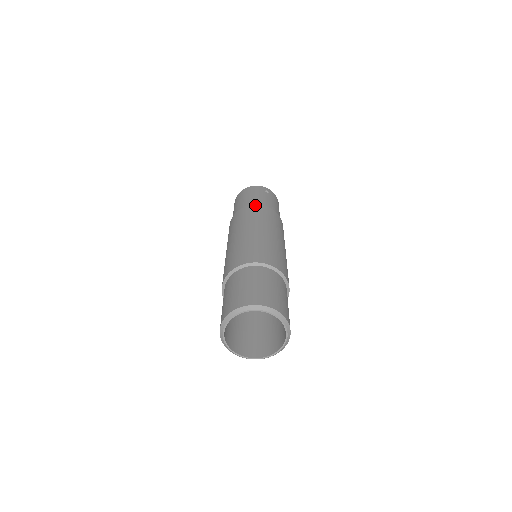
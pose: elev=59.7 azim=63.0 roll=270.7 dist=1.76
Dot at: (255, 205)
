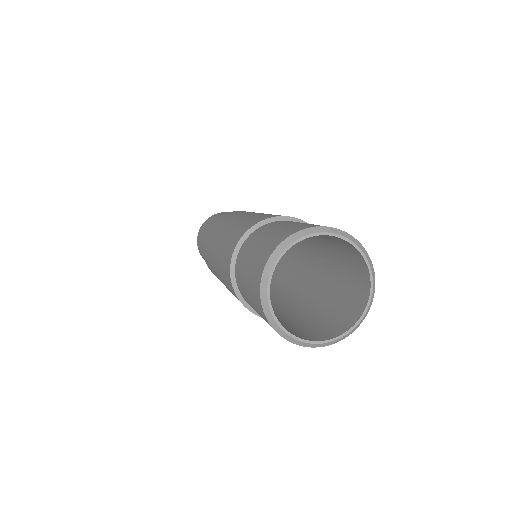
Dot at: occluded
